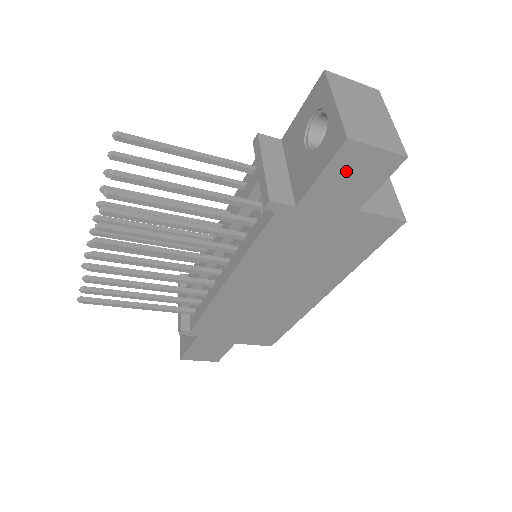
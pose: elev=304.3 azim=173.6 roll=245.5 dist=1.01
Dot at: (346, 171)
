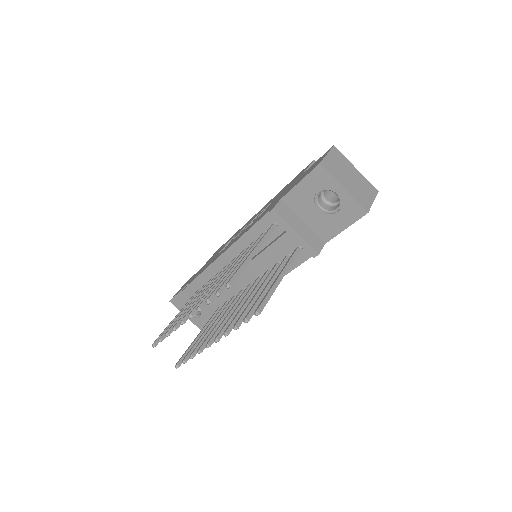
Dot at: occluded
